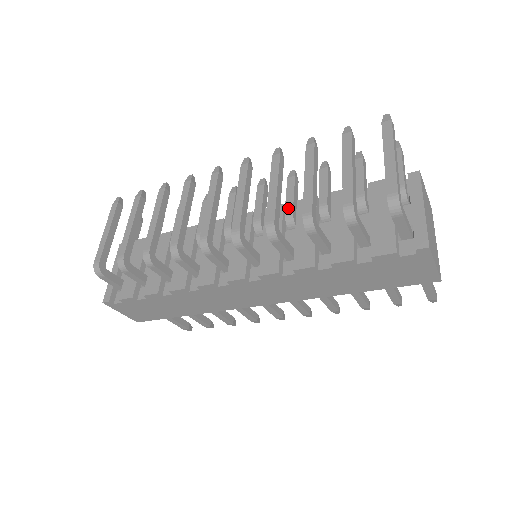
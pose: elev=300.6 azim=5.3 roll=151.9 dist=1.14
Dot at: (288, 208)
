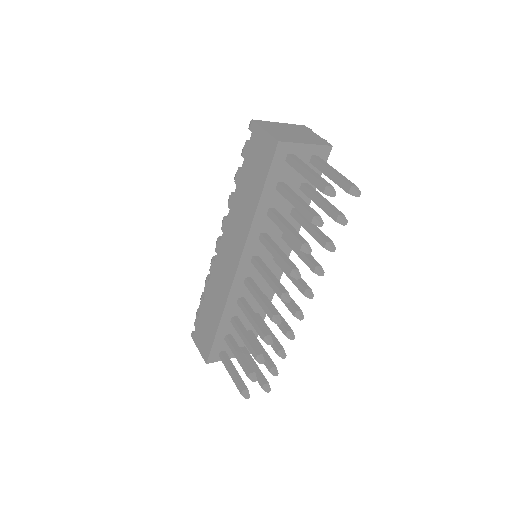
Dot at: occluded
